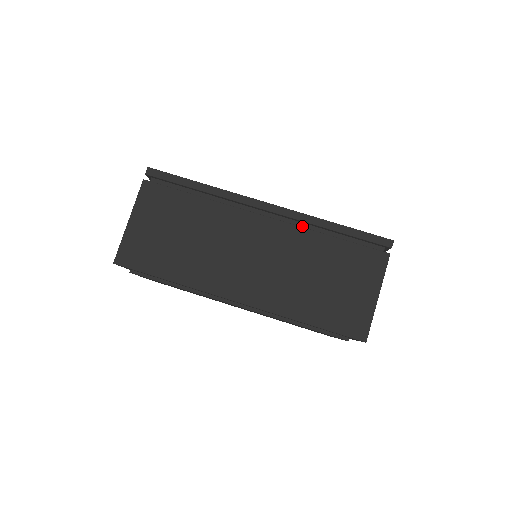
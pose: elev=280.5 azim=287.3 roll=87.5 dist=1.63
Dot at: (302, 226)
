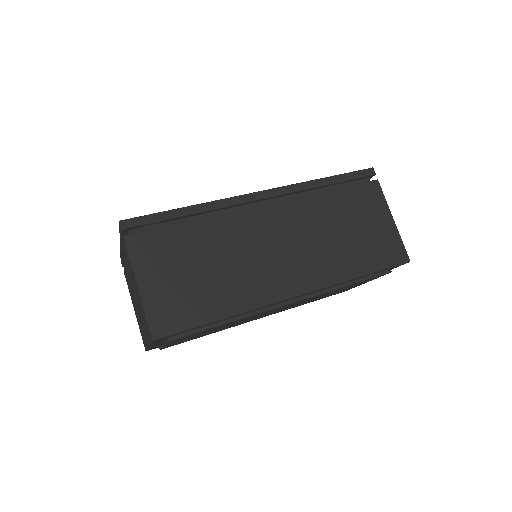
Dot at: occluded
